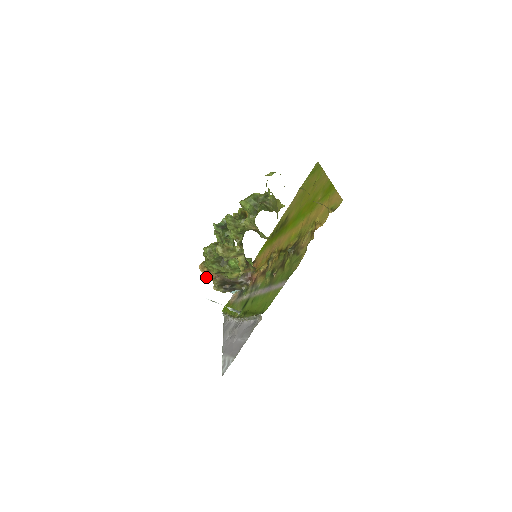
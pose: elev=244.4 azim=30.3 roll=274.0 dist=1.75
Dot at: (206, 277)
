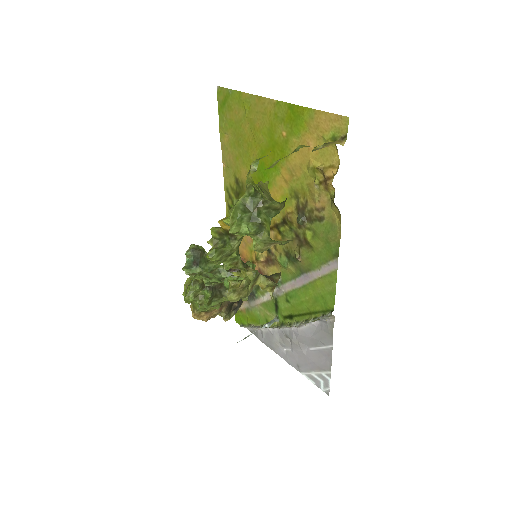
Dot at: (208, 319)
